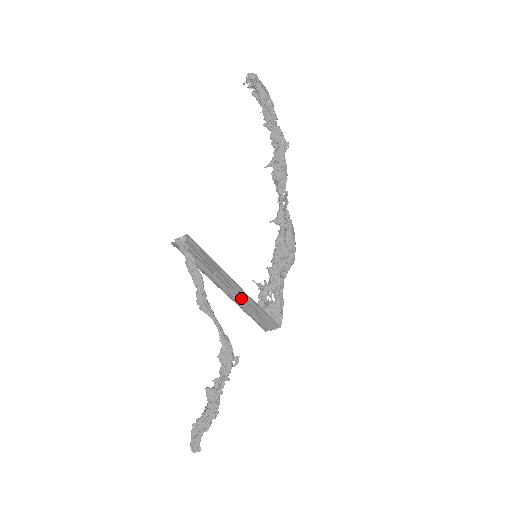
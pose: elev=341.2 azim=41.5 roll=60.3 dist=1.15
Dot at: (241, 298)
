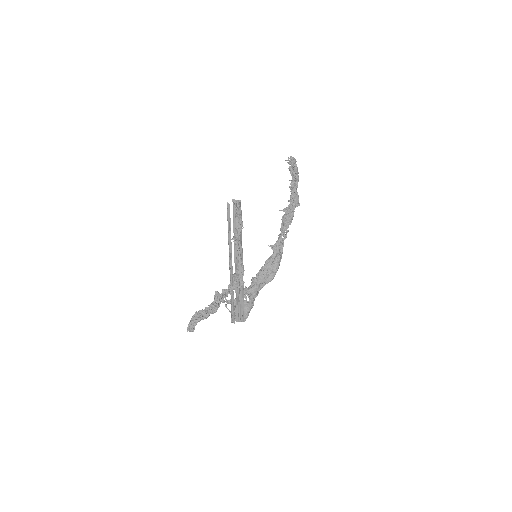
Dot at: occluded
